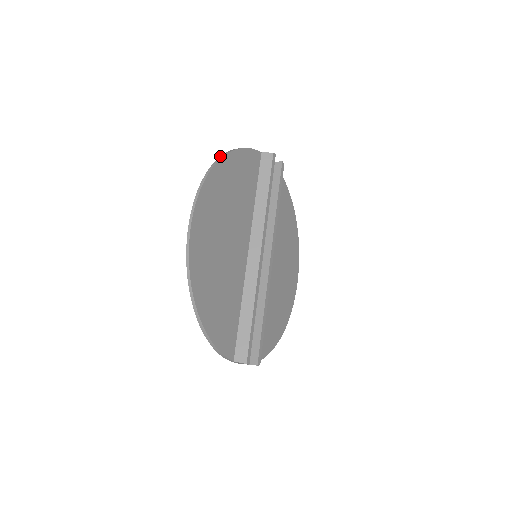
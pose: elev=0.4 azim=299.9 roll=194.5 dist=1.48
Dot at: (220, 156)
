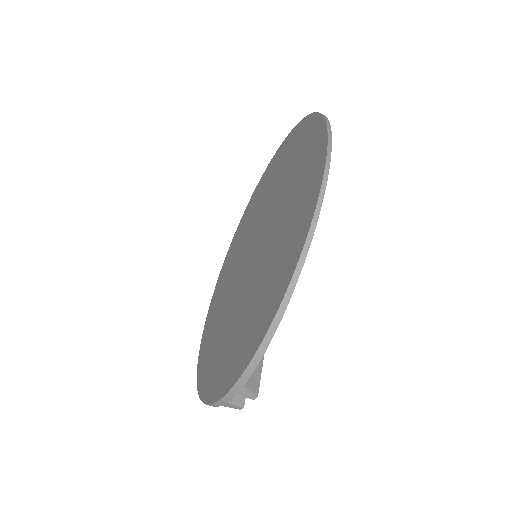
Dot at: occluded
